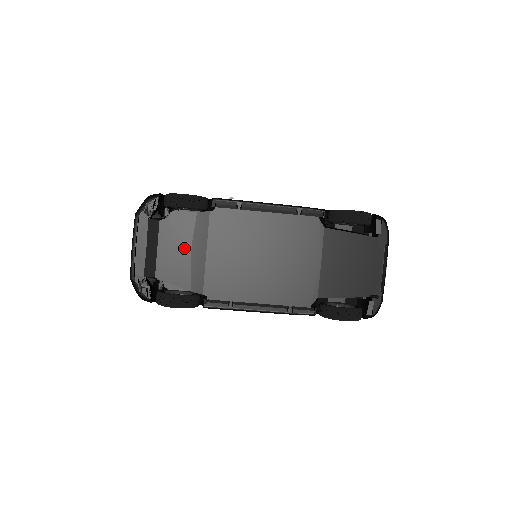
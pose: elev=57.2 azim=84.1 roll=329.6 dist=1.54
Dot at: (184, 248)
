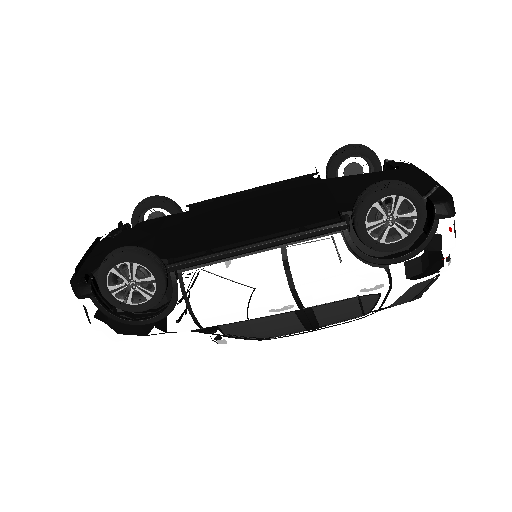
Dot at: (148, 236)
